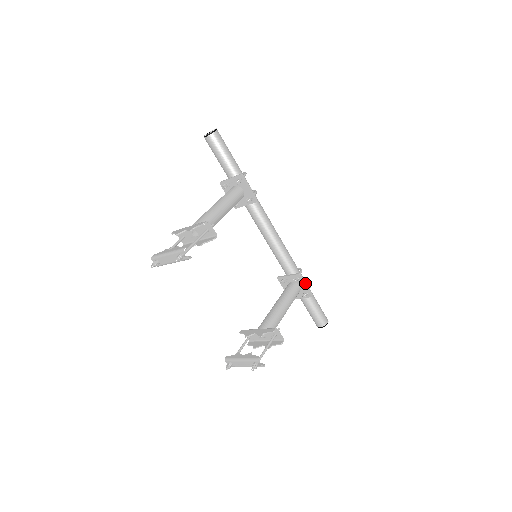
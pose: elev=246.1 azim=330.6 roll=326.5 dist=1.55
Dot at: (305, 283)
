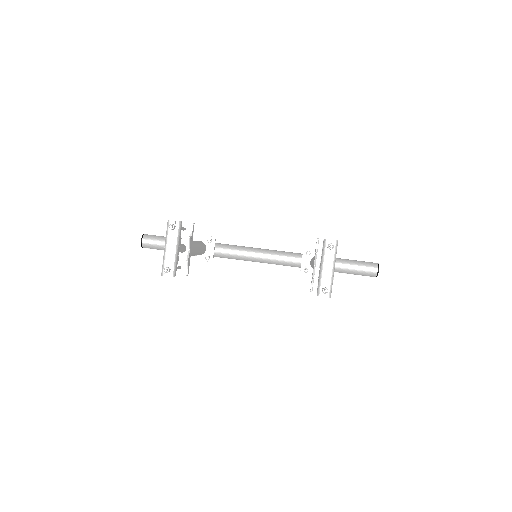
Dot at: occluded
